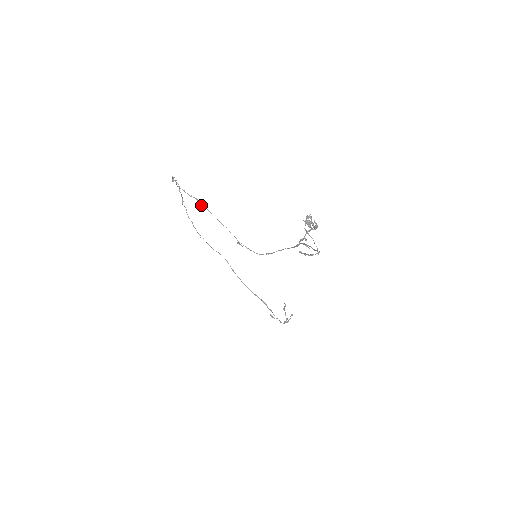
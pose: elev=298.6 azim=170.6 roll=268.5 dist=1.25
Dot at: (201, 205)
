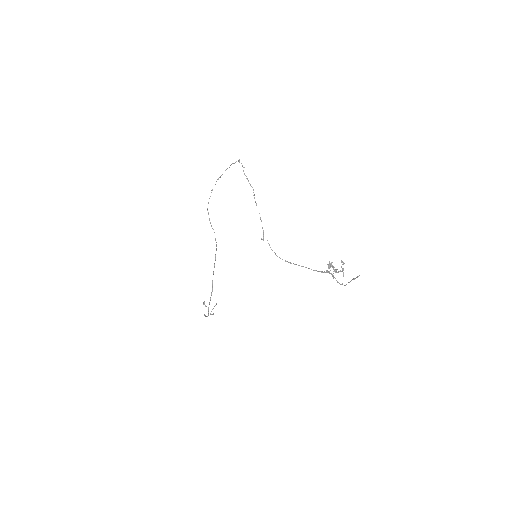
Dot at: (254, 195)
